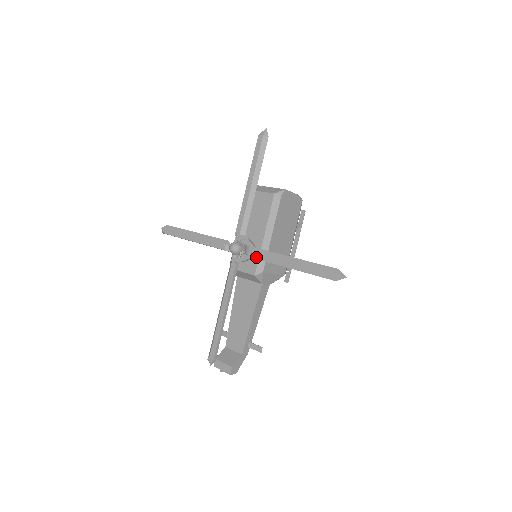
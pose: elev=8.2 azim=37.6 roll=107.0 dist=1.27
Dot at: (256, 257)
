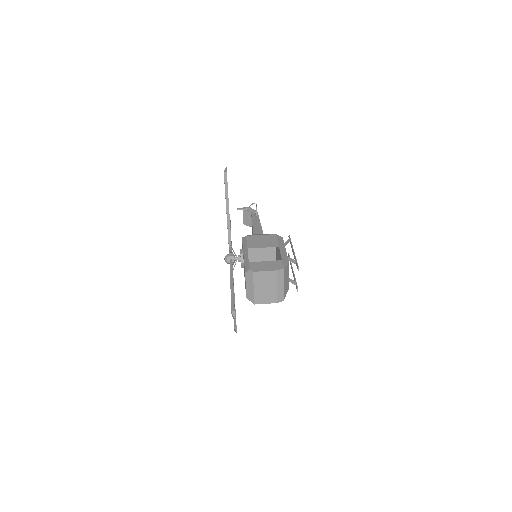
Dot at: occluded
